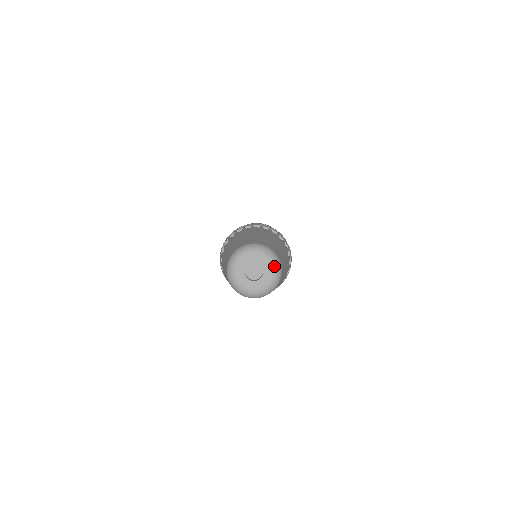
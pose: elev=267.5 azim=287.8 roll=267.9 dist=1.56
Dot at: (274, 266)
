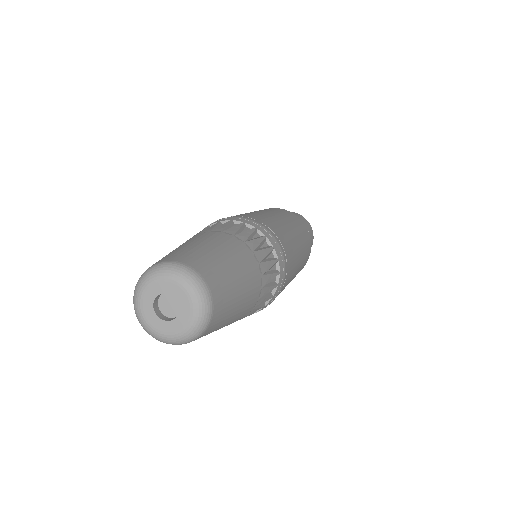
Dot at: (197, 311)
